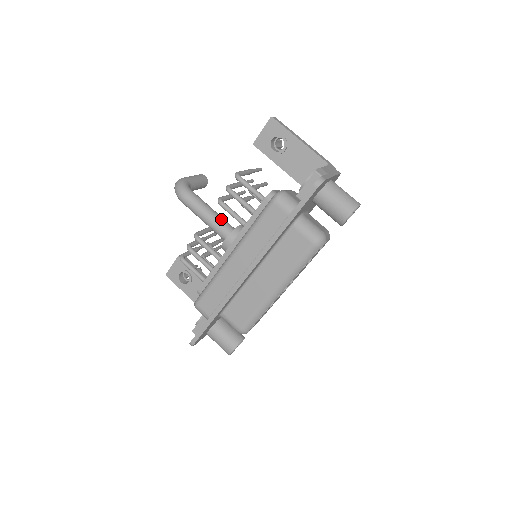
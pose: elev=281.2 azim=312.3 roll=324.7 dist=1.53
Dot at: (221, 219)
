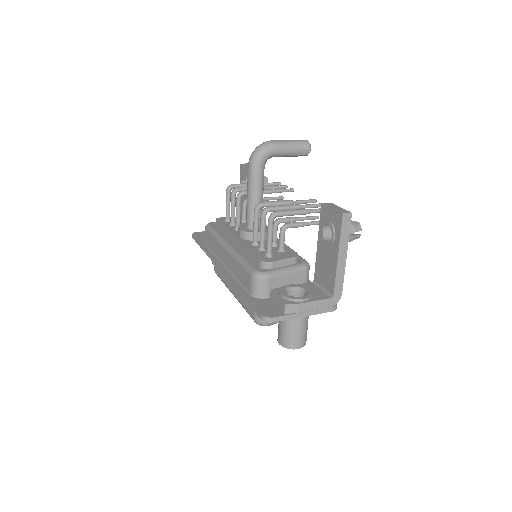
Dot at: occluded
